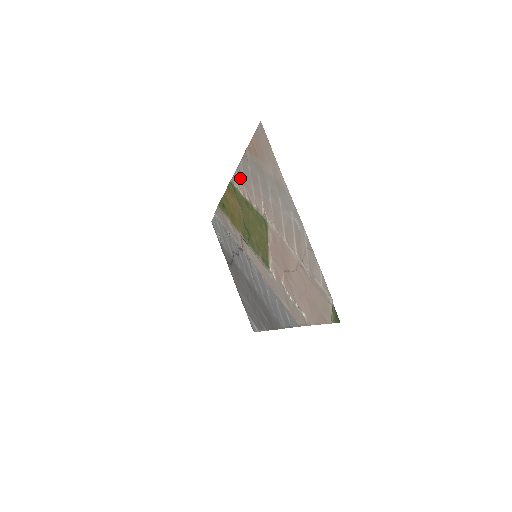
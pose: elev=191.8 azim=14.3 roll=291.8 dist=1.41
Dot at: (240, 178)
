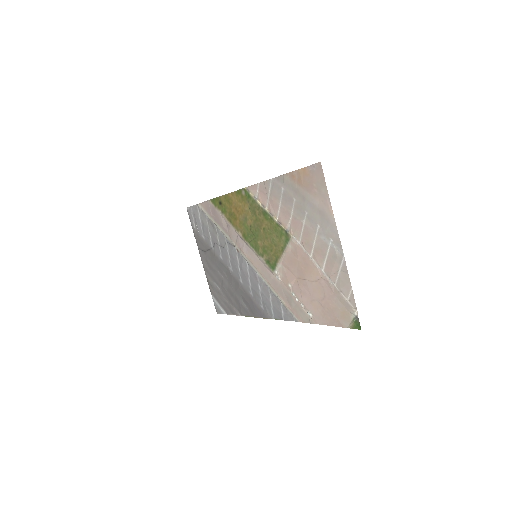
Dot at: (263, 191)
